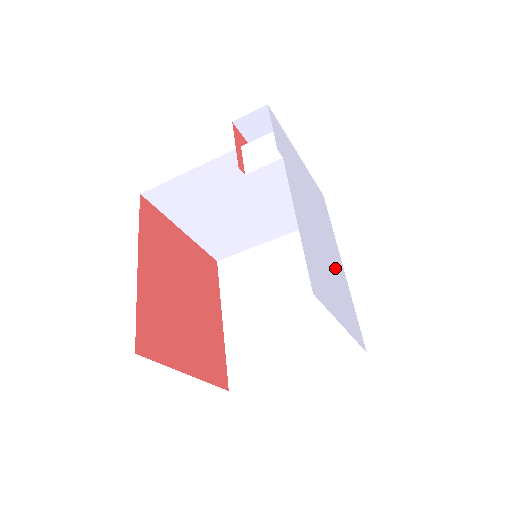
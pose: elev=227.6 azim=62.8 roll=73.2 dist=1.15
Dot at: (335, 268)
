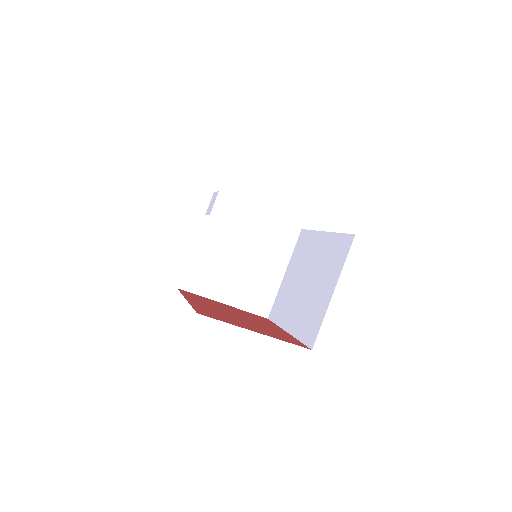
Dot at: occluded
